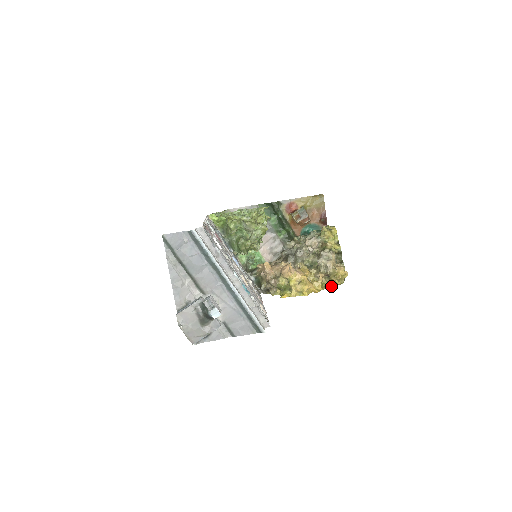
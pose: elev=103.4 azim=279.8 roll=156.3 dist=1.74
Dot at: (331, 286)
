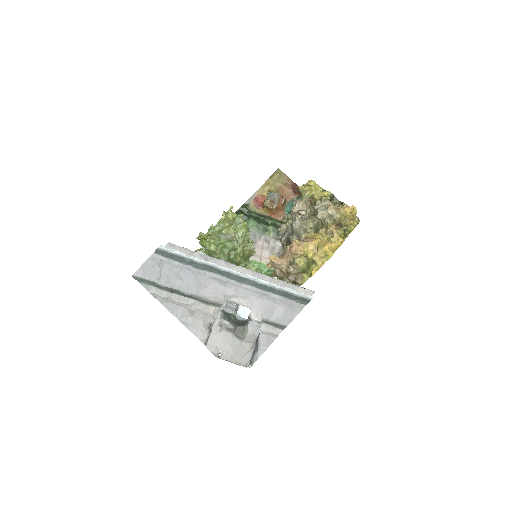
Dot at: (350, 231)
